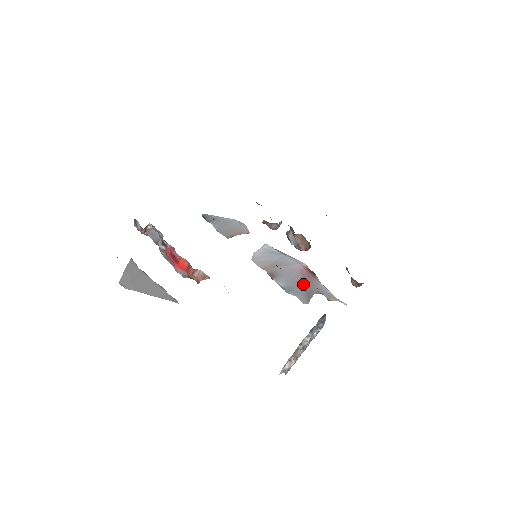
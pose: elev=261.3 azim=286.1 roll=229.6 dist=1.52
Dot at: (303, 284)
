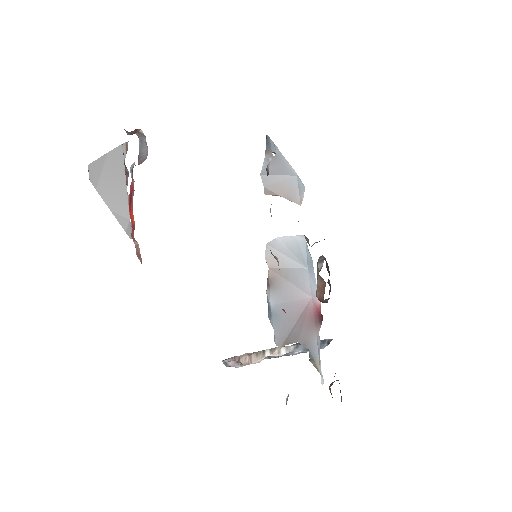
Dot at: (294, 323)
